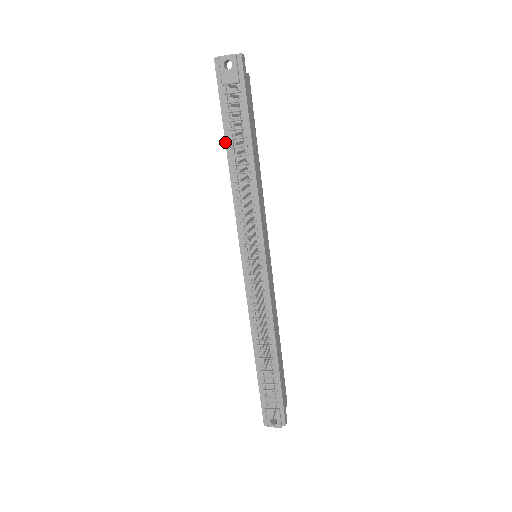
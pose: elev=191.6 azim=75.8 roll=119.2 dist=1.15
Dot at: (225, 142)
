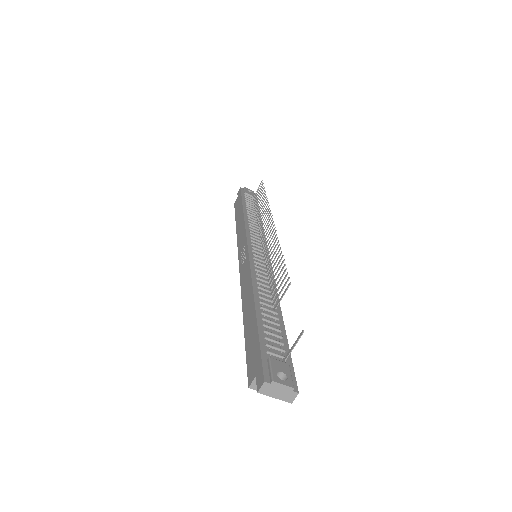
Dot at: (242, 205)
